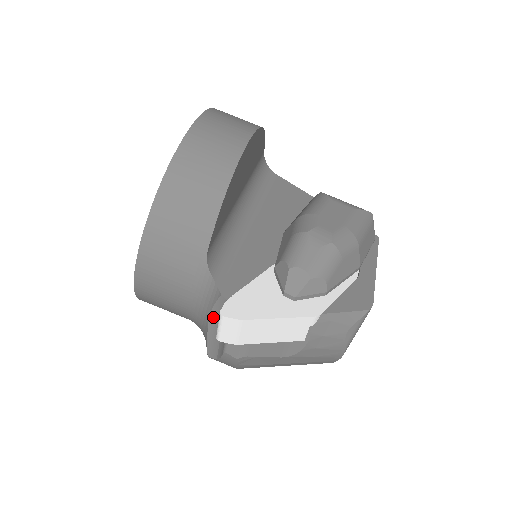
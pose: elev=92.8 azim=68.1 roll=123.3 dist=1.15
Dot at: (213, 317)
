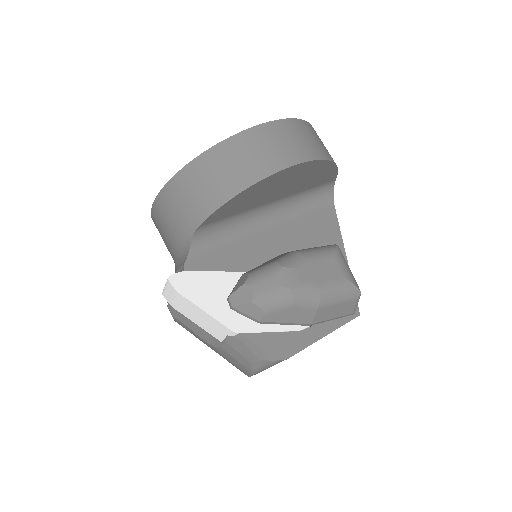
Dot at: occluded
